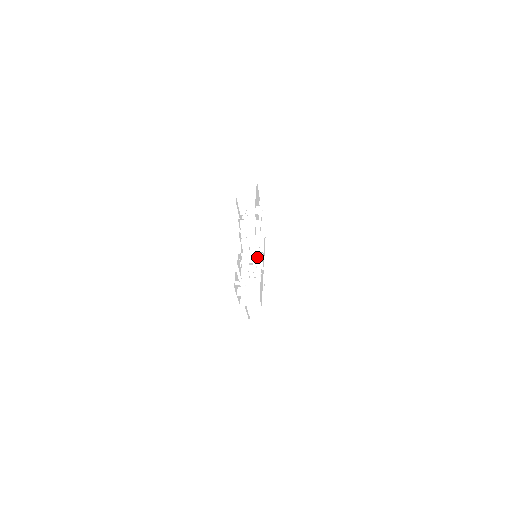
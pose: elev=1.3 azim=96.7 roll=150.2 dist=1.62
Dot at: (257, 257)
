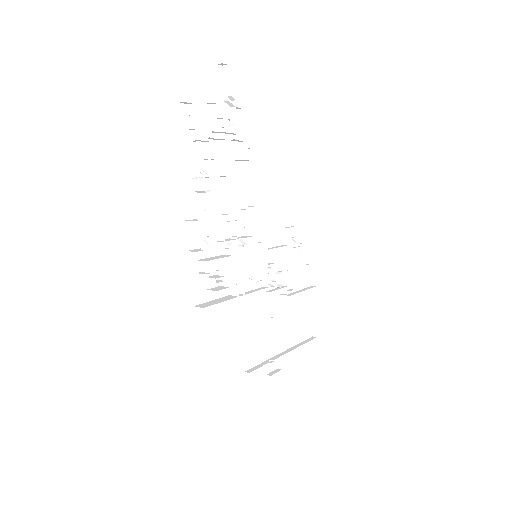
Dot at: (264, 279)
